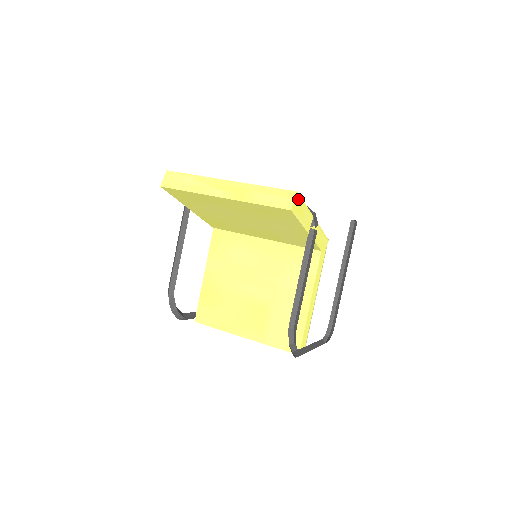
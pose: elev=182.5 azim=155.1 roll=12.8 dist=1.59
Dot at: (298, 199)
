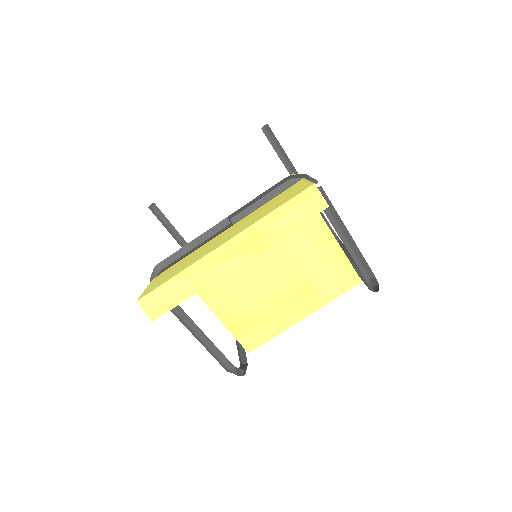
Dot at: occluded
